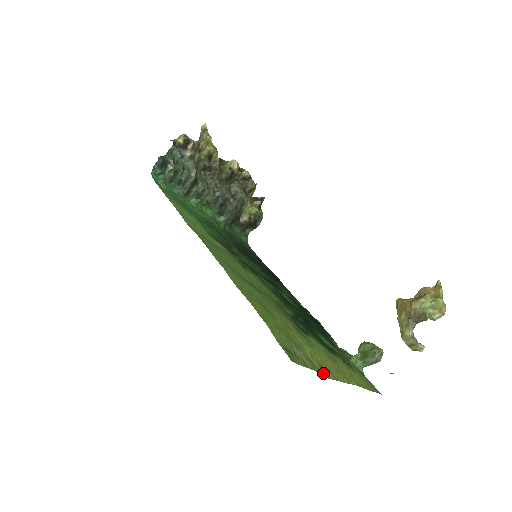
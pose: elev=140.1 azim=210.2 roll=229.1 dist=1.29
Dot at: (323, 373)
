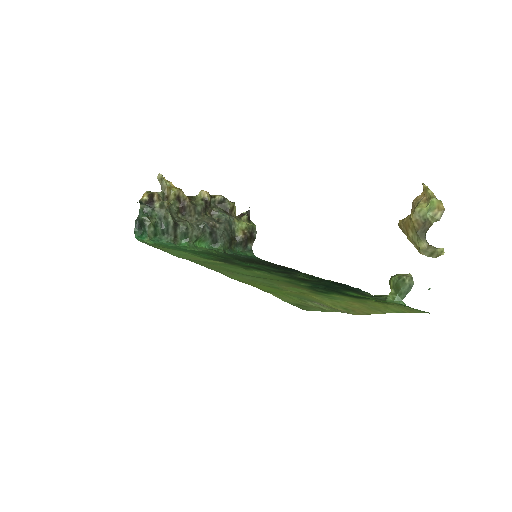
Dot at: (350, 313)
